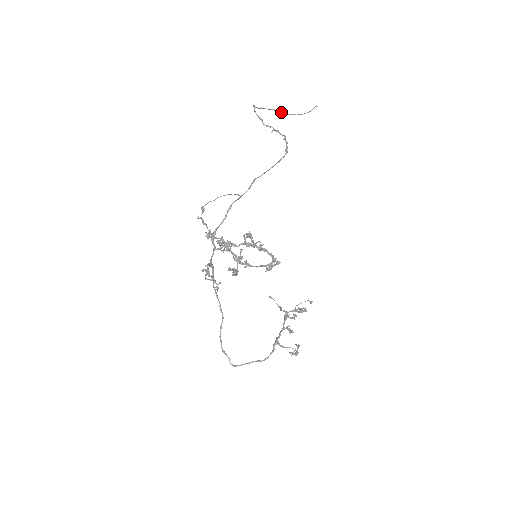
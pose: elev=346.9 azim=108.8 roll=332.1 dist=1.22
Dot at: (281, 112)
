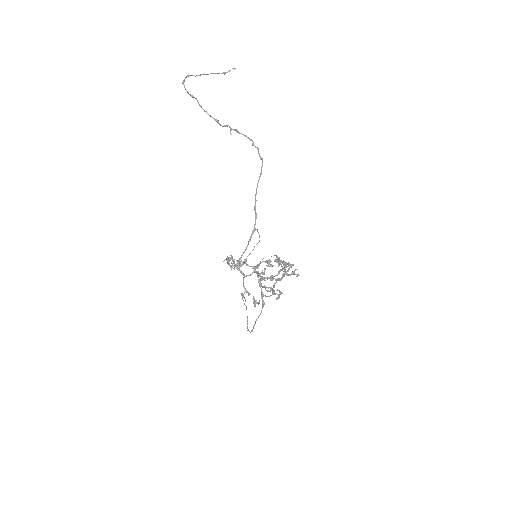
Dot at: occluded
